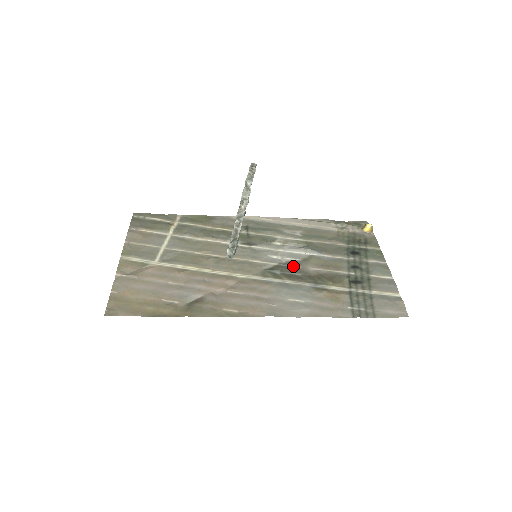
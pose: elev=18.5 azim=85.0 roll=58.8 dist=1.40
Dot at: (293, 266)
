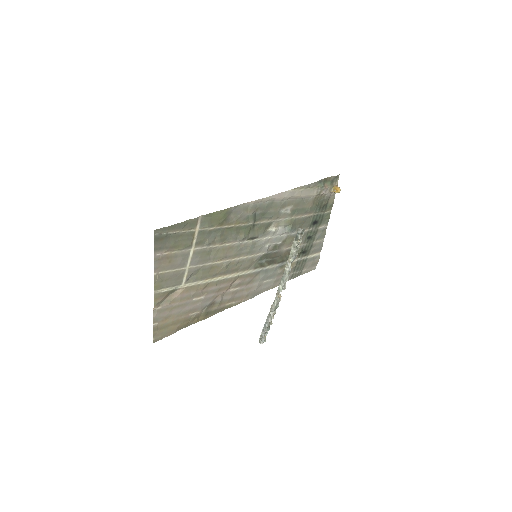
Dot at: (275, 251)
